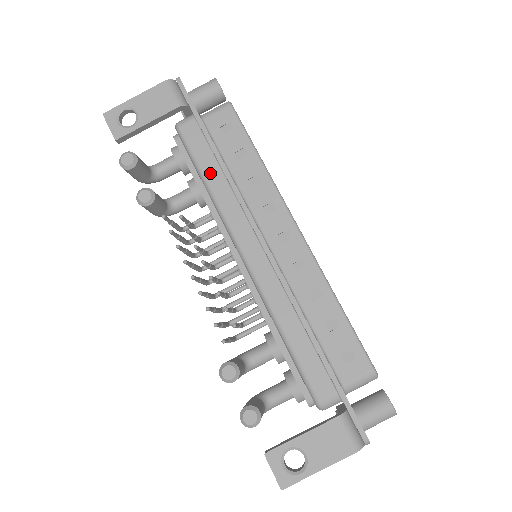
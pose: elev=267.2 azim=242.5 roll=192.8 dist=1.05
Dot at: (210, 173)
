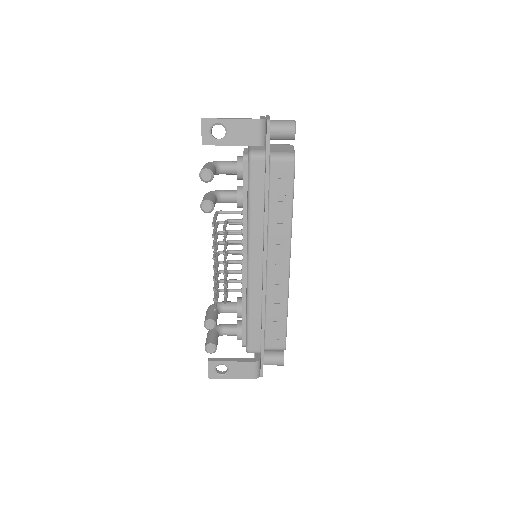
Dot at: (256, 202)
